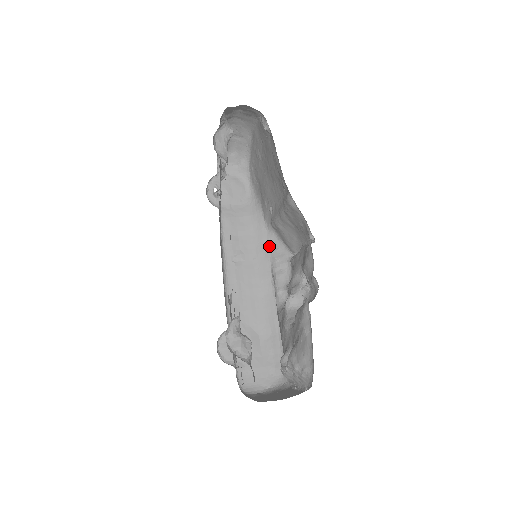
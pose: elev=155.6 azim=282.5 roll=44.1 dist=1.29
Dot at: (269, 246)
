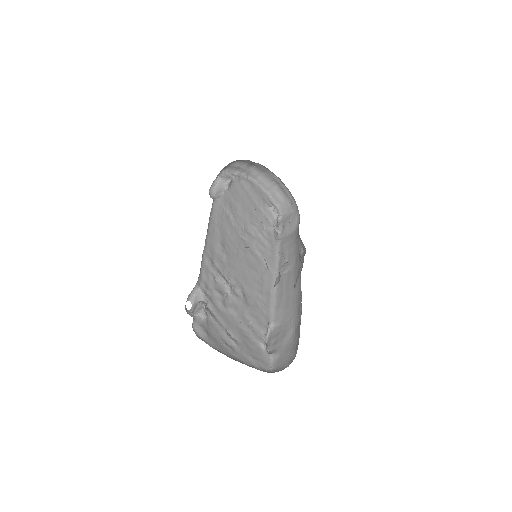
Dot at: (301, 252)
